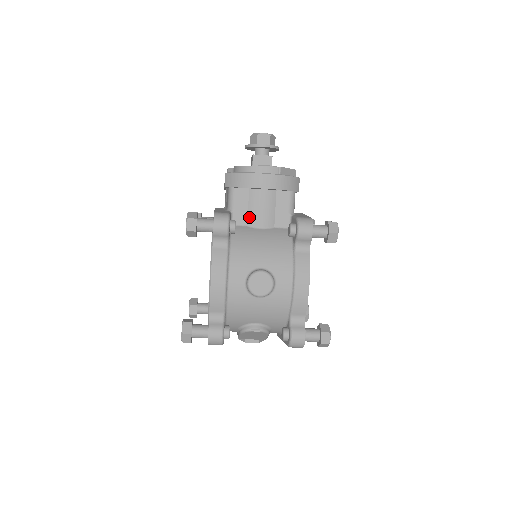
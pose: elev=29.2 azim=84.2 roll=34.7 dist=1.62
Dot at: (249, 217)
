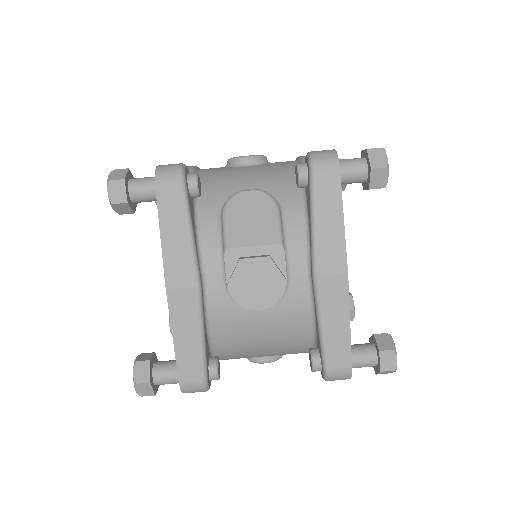
Dot at: occluded
